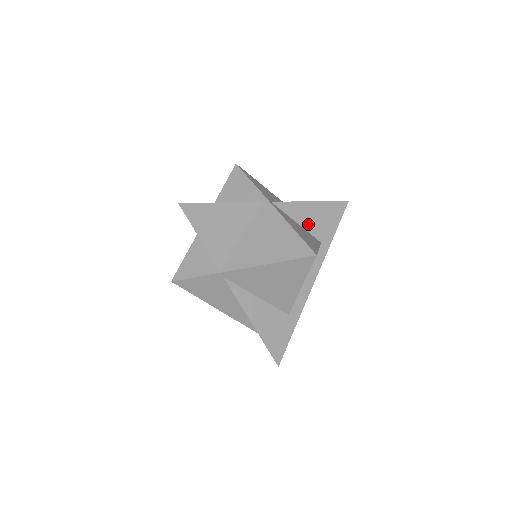
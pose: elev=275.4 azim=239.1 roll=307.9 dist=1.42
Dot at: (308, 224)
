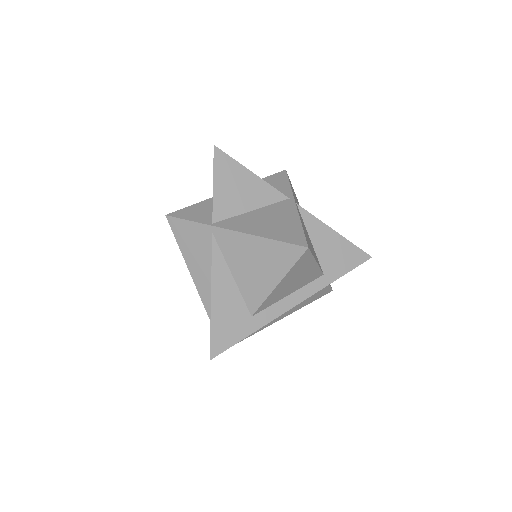
Dot at: (320, 248)
